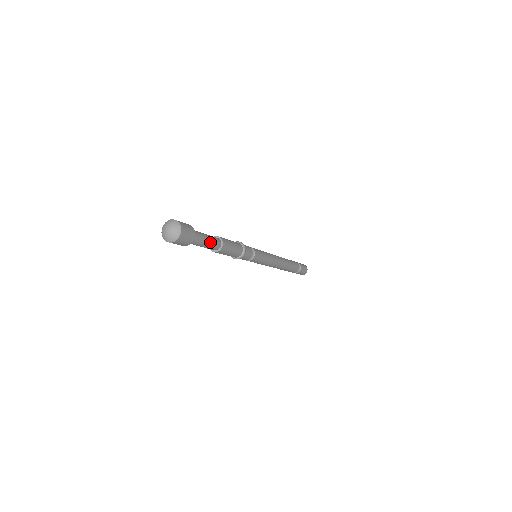
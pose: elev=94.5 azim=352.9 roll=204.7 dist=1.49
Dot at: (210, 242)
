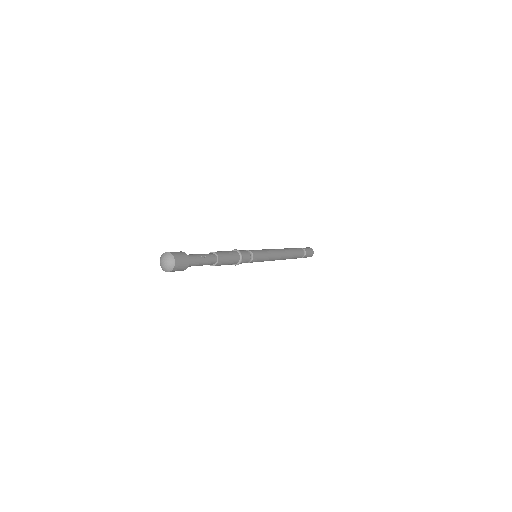
Dot at: occluded
